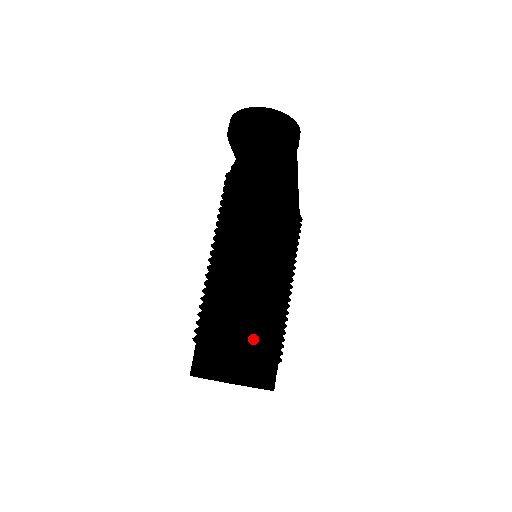
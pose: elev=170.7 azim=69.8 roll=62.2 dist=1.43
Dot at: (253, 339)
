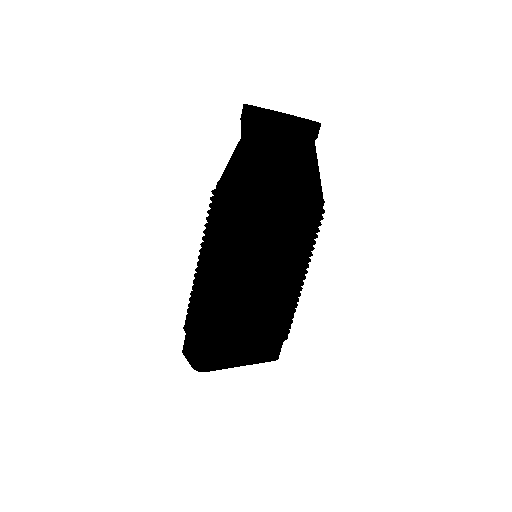
Dot at: (212, 344)
